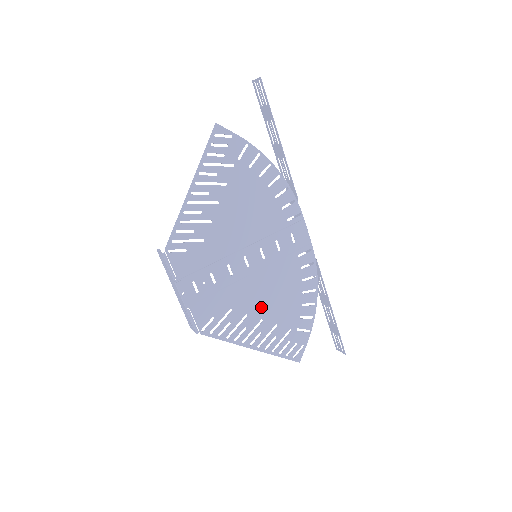
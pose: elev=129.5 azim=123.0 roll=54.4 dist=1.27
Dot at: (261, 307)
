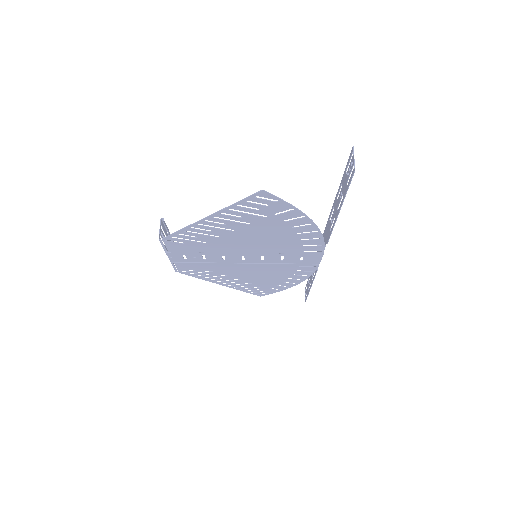
Dot at: (243, 275)
